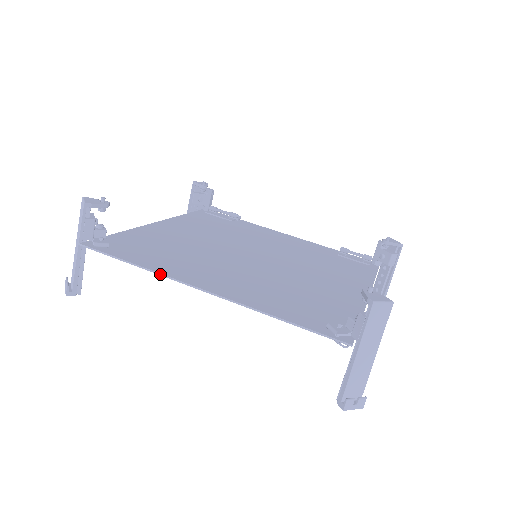
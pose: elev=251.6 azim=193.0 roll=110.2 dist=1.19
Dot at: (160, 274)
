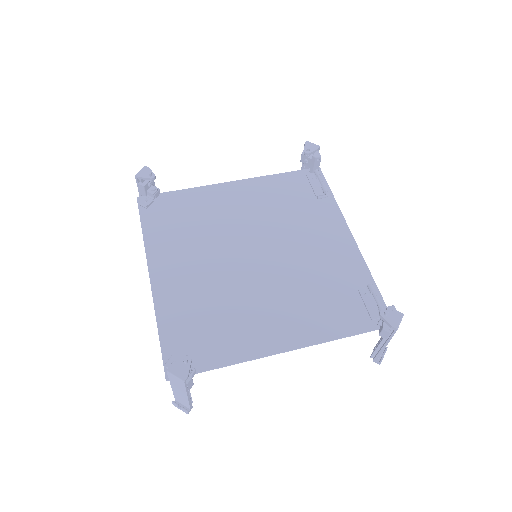
Dot at: (145, 248)
